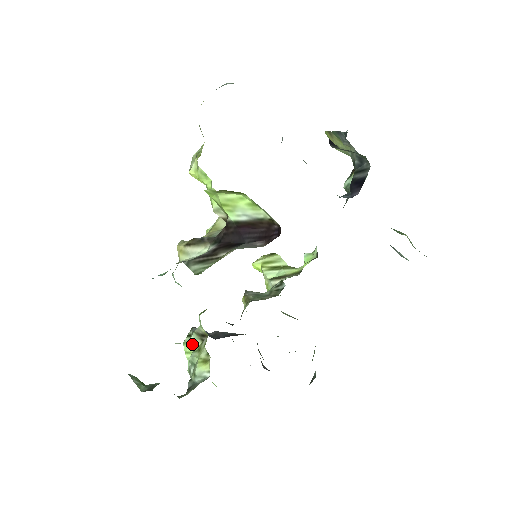
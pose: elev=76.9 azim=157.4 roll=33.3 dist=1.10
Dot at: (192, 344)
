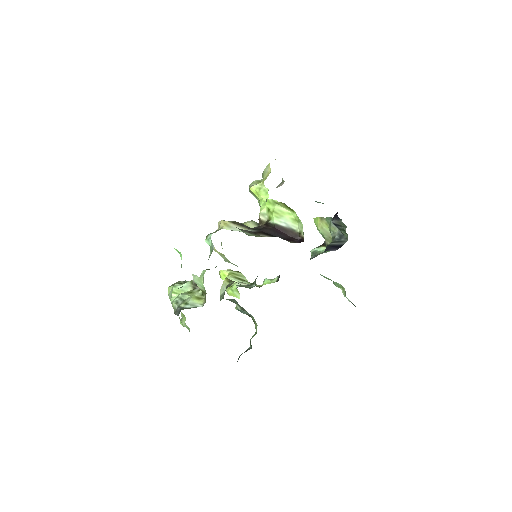
Dot at: (182, 289)
